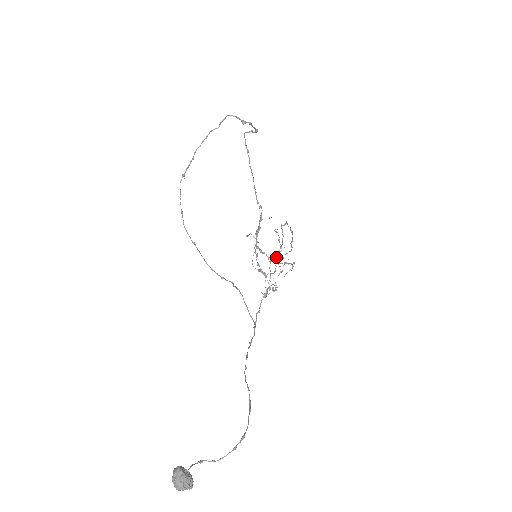
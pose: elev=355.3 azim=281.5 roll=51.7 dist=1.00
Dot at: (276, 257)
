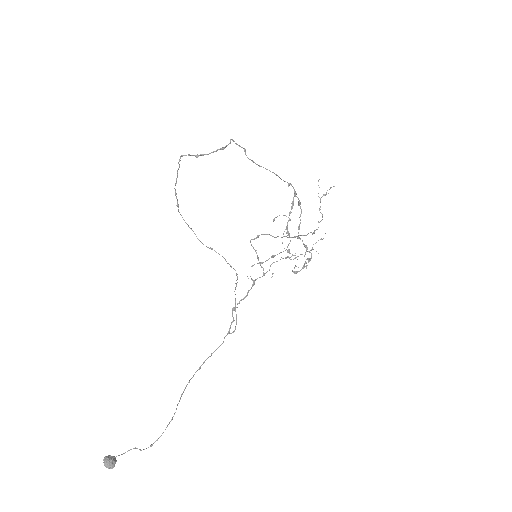
Dot at: (260, 264)
